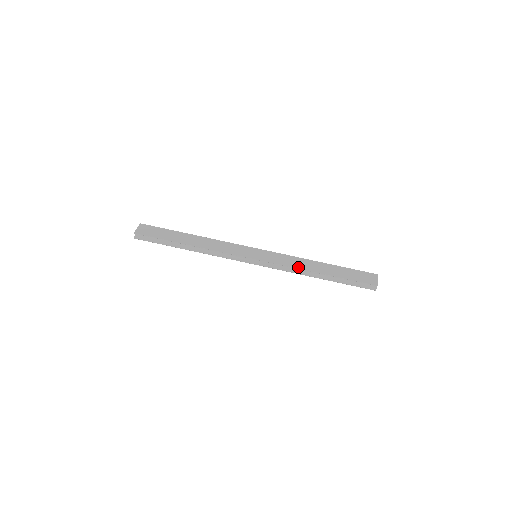
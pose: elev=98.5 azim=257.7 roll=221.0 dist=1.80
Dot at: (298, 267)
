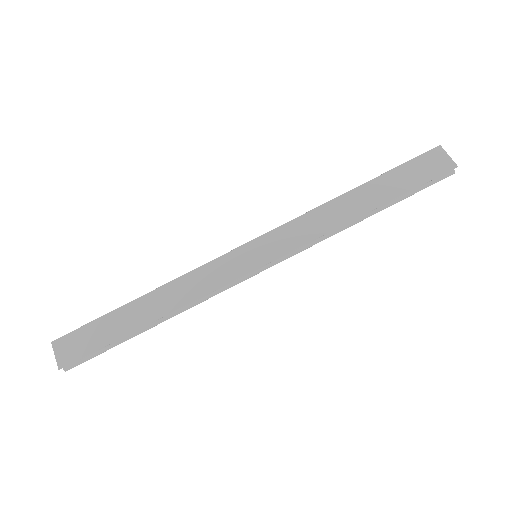
Dot at: (329, 228)
